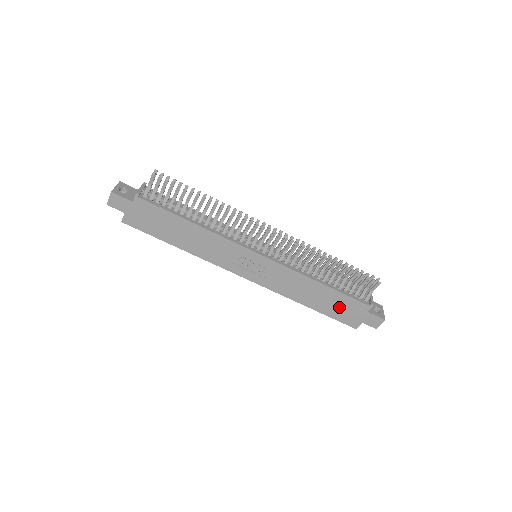
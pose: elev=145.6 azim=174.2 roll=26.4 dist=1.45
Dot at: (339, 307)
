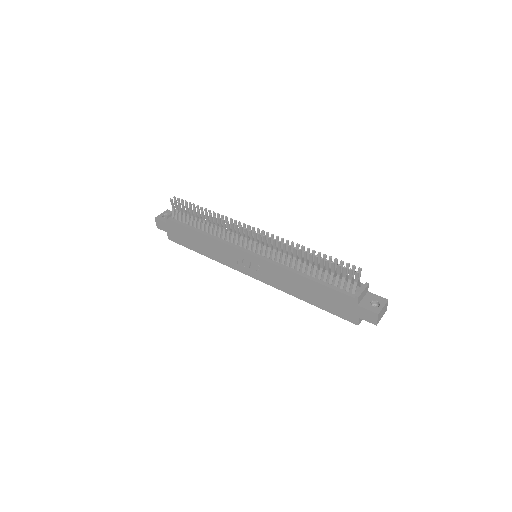
Dot at: (330, 301)
